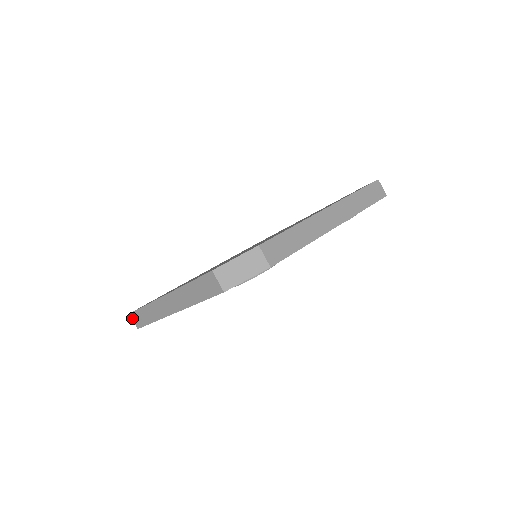
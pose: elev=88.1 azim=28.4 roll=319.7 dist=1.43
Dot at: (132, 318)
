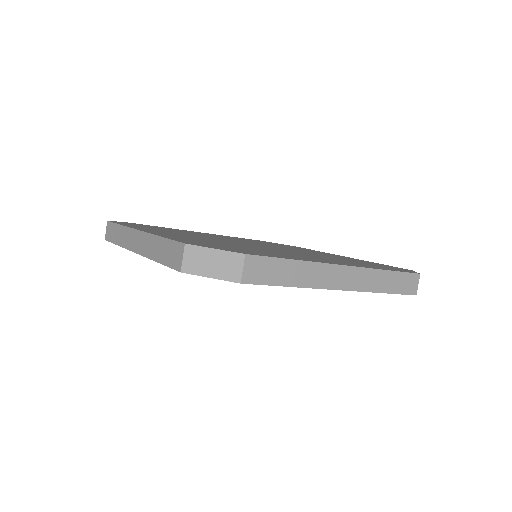
Dot at: (107, 226)
